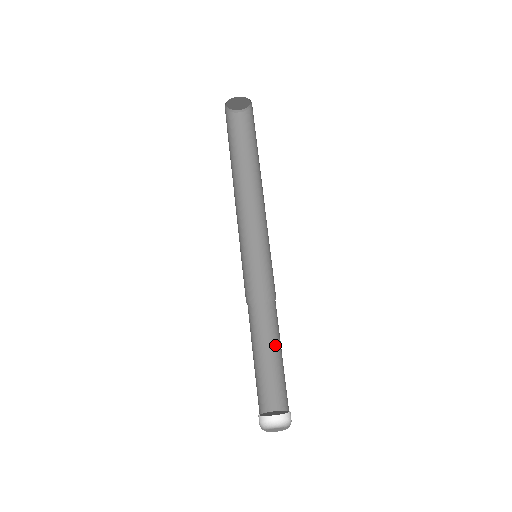
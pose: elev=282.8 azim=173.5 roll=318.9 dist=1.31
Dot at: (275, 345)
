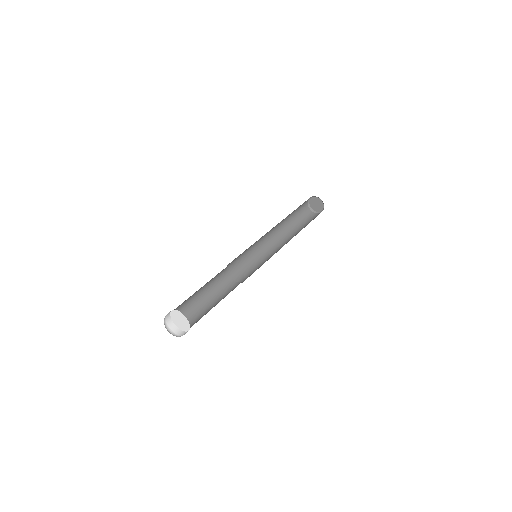
Dot at: occluded
